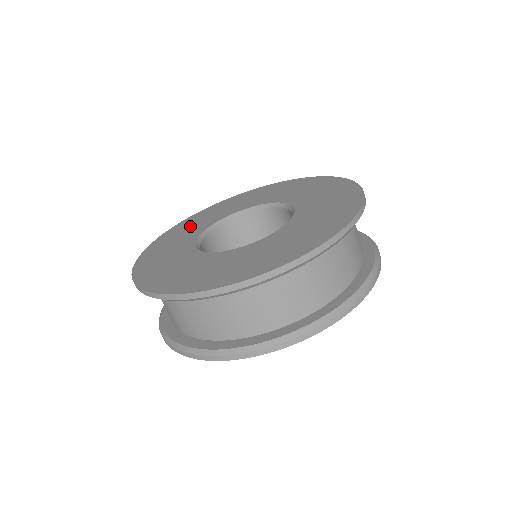
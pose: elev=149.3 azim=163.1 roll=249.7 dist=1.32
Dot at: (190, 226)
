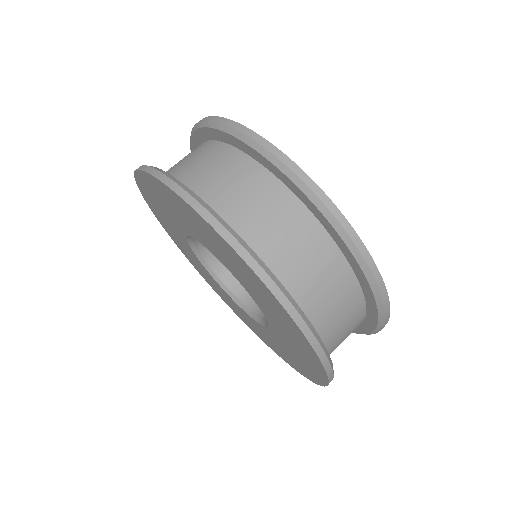
Dot at: occluded
